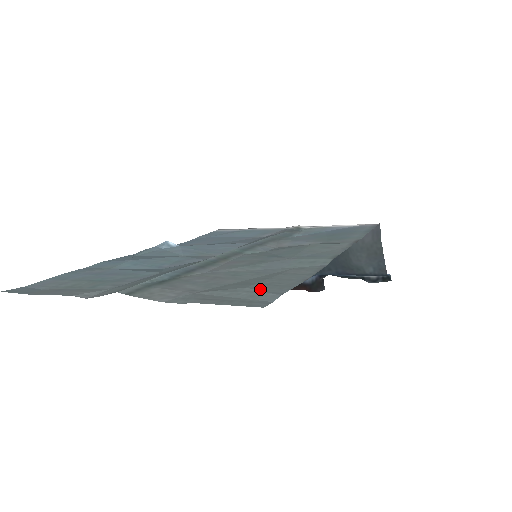
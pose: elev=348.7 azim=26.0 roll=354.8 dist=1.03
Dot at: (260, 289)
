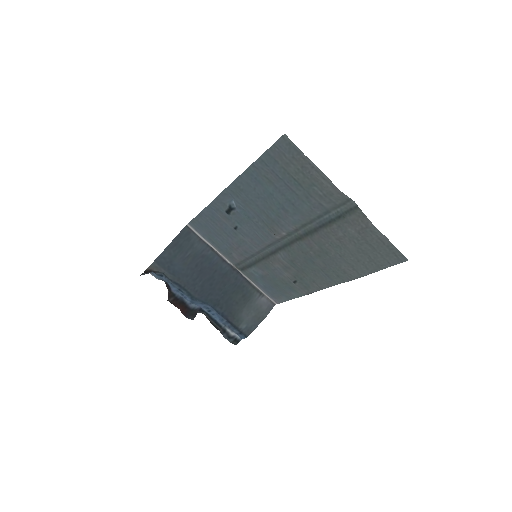
Dot at: (380, 257)
